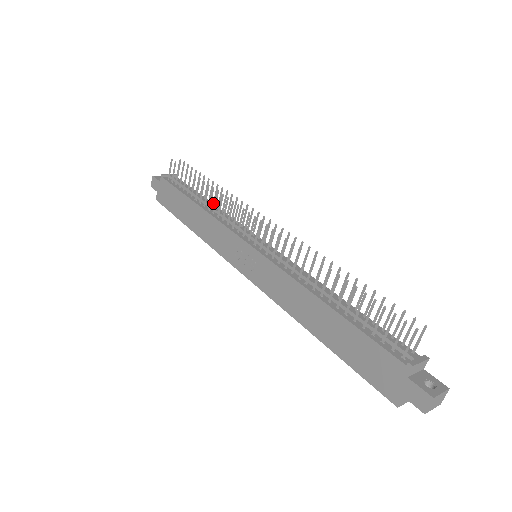
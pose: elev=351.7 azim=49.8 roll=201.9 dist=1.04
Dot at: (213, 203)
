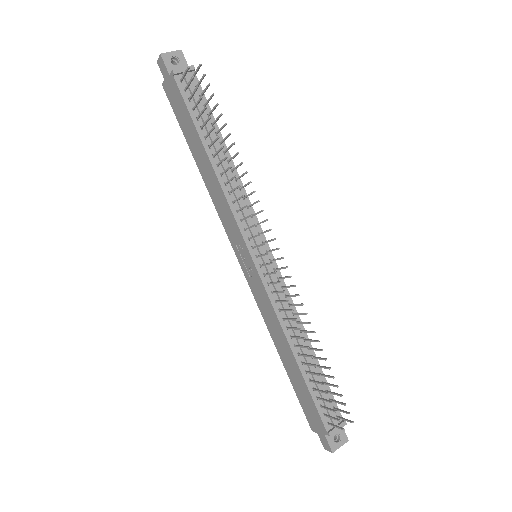
Dot at: (229, 161)
